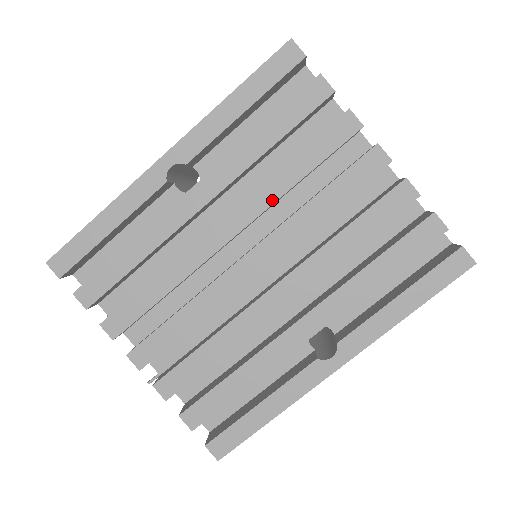
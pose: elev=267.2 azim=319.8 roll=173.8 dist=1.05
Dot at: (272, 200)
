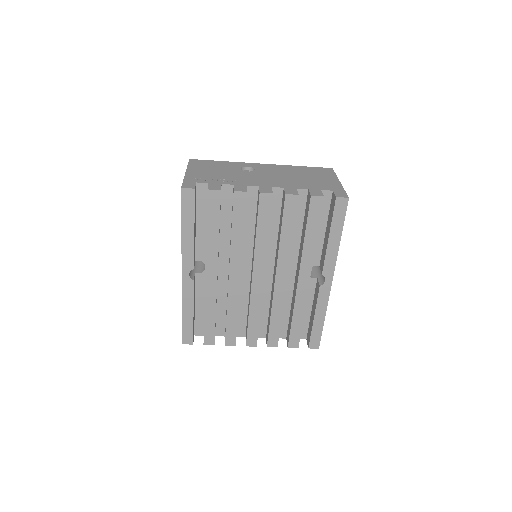
Dot at: (241, 251)
